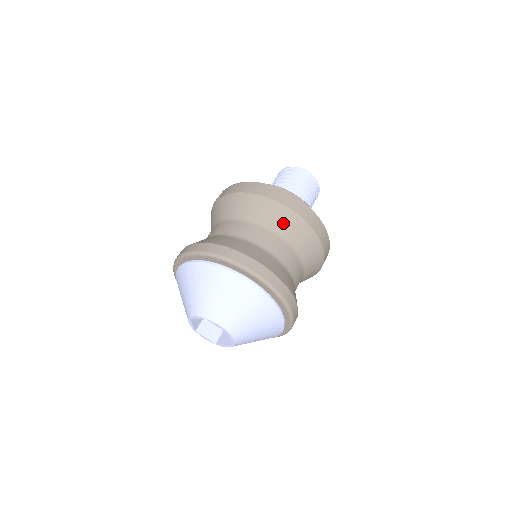
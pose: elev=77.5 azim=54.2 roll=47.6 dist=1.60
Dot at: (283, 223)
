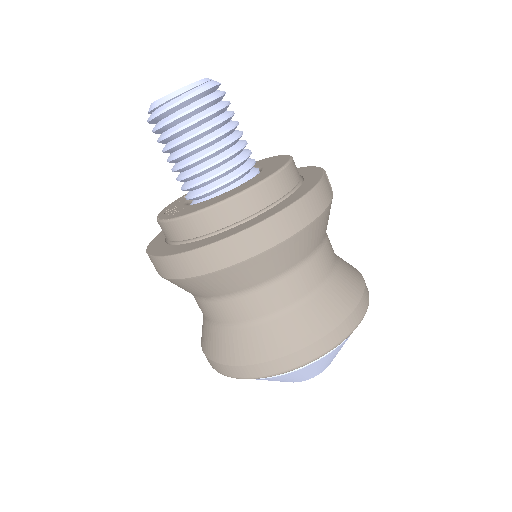
Dot at: (247, 278)
